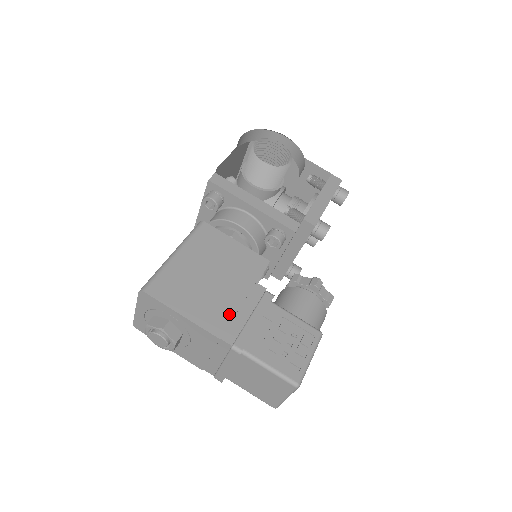
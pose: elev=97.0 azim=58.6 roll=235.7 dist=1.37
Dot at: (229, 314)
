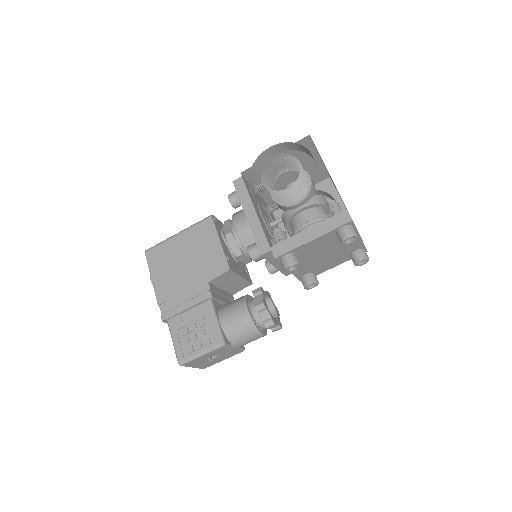
Dot at: (174, 293)
